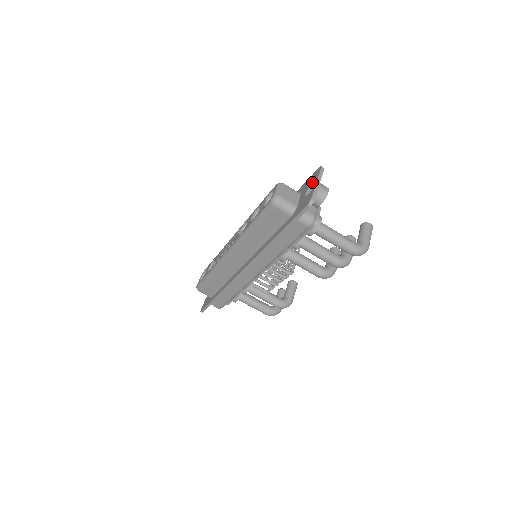
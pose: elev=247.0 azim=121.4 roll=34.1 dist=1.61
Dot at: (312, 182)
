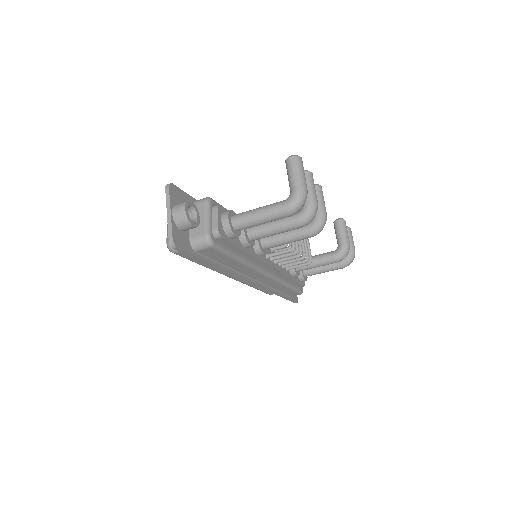
Dot at: occluded
